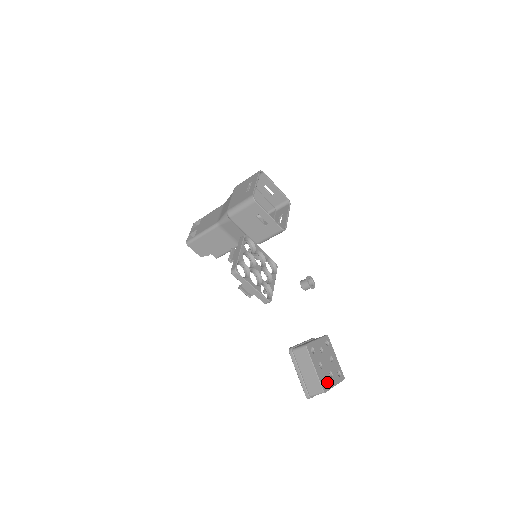
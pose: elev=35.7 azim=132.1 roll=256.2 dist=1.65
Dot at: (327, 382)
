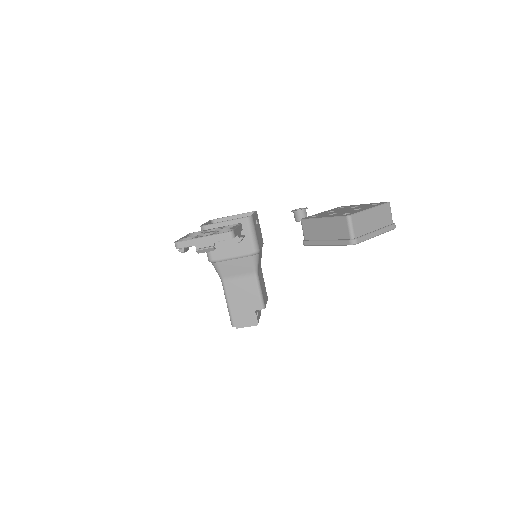
Dot at: occluded
